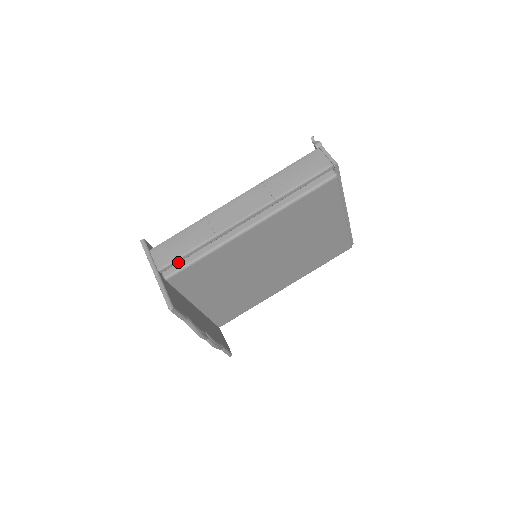
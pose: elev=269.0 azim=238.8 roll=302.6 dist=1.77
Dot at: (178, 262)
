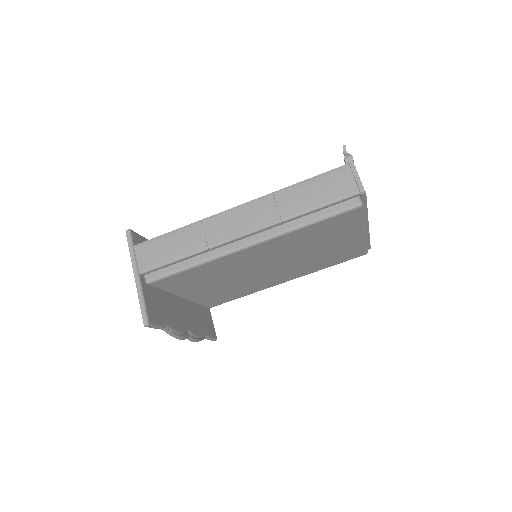
Dot at: (163, 267)
